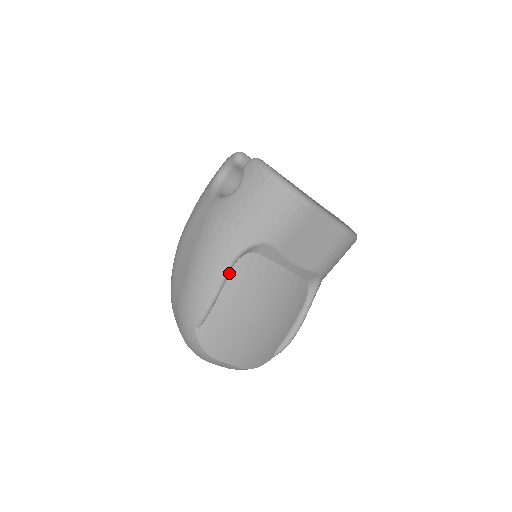
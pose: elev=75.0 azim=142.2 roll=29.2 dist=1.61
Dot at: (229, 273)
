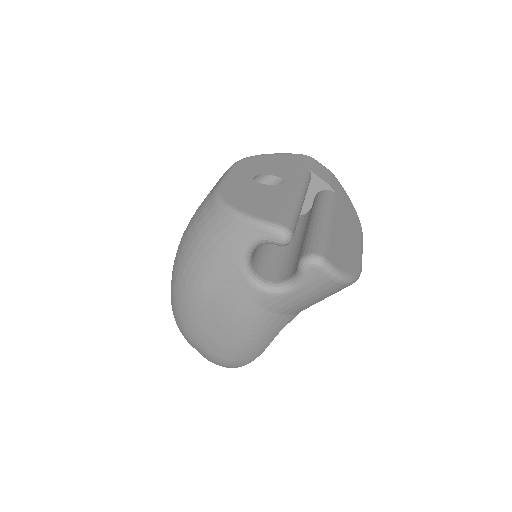
Dot at: occluded
